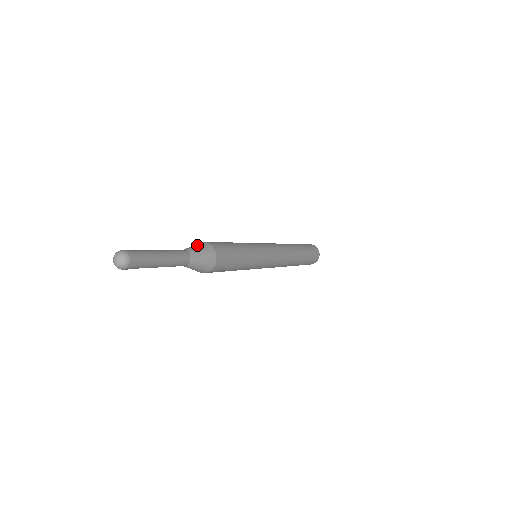
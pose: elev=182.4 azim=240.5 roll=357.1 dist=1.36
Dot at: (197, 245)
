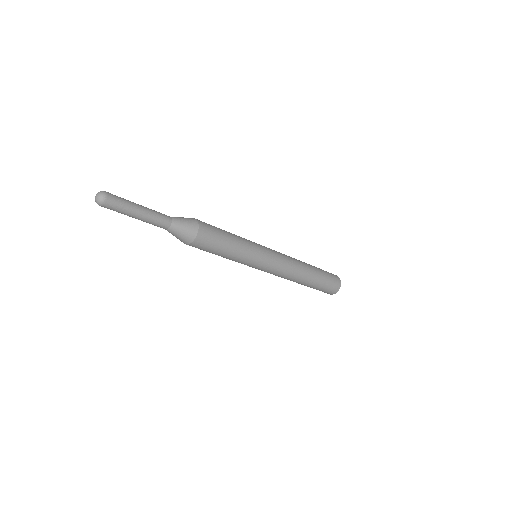
Dot at: (186, 219)
